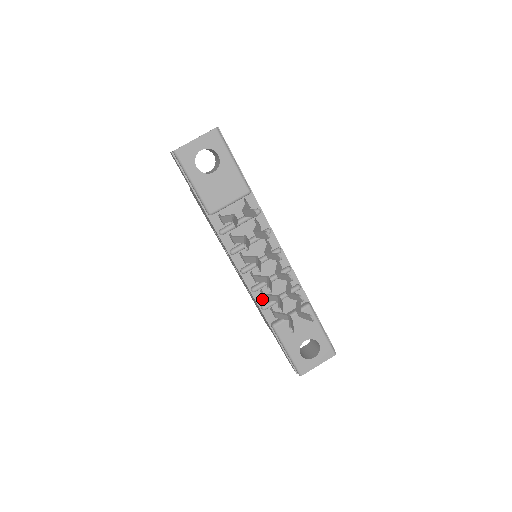
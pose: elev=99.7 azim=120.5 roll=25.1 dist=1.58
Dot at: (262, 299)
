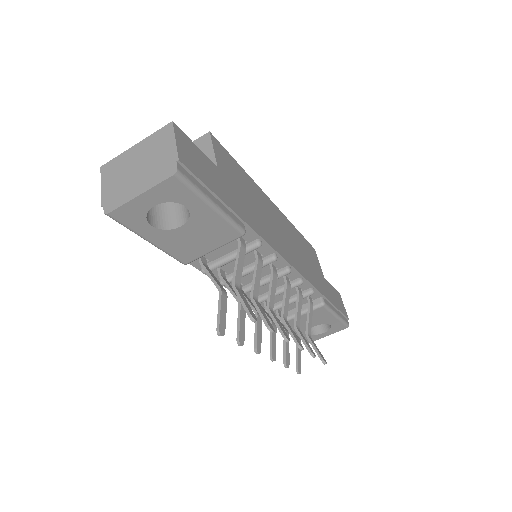
Dot at: occluded
